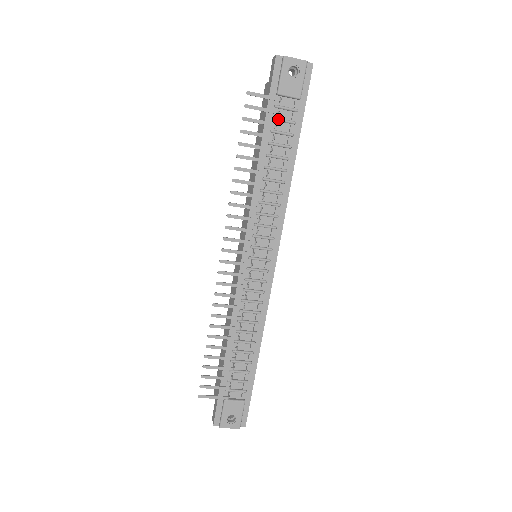
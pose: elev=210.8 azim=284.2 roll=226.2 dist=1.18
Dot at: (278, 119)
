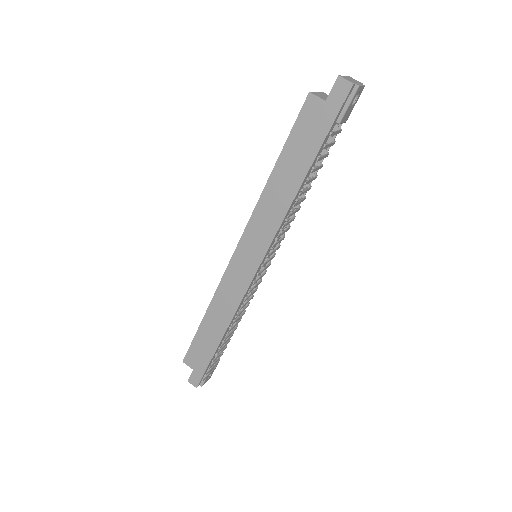
Dot at: occluded
